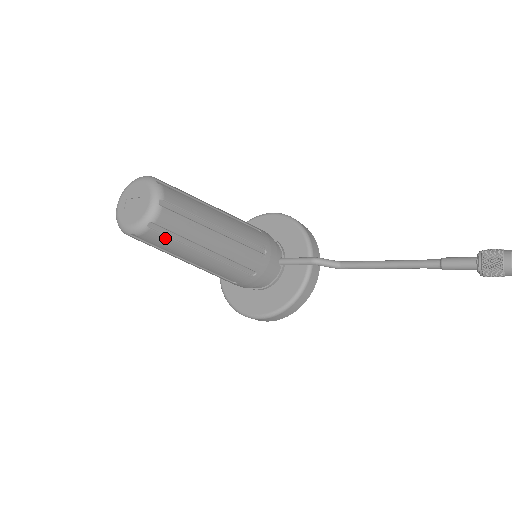
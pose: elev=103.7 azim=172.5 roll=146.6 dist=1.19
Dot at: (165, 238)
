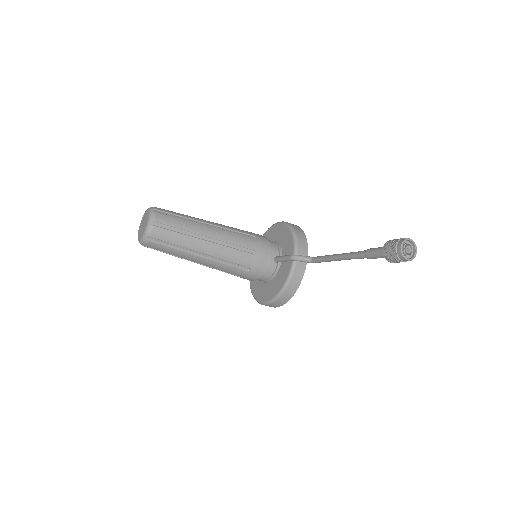
Dot at: (162, 246)
